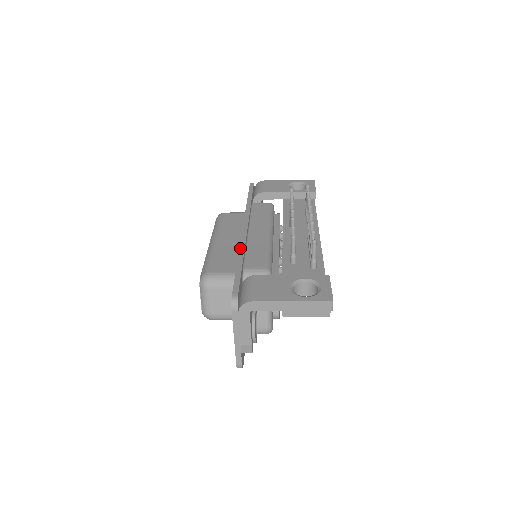
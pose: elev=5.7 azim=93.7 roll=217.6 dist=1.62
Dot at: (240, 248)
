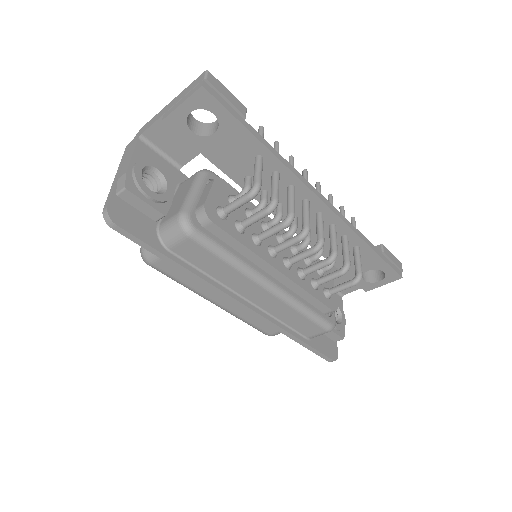
Dot at: occluded
